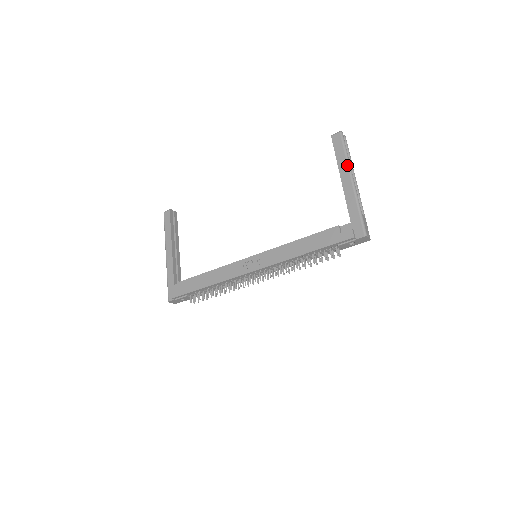
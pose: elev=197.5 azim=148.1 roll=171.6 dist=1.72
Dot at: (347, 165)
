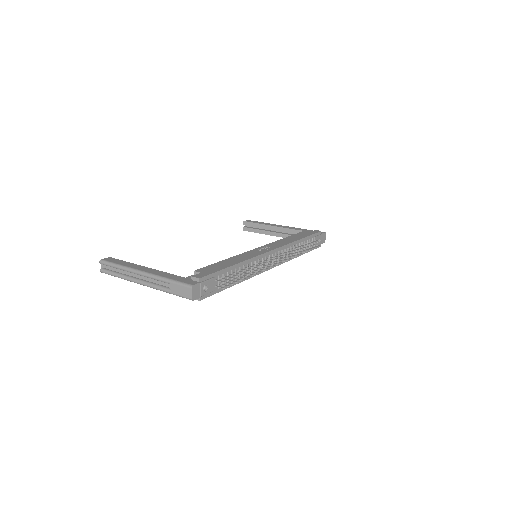
Dot at: (272, 224)
